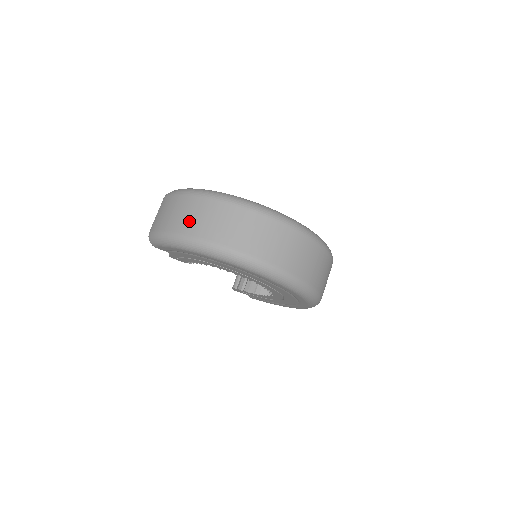
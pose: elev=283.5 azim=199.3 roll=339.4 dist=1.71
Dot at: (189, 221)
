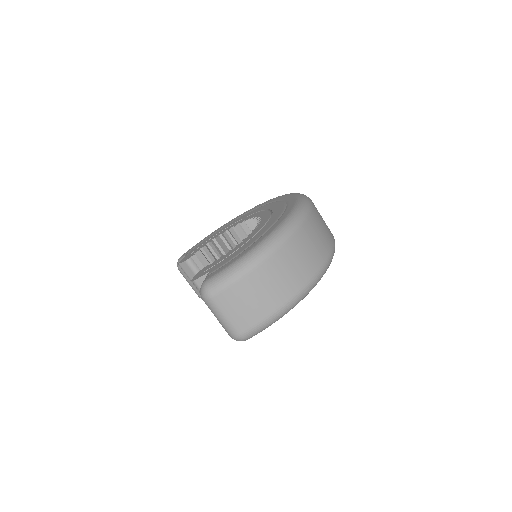
Dot at: (293, 277)
